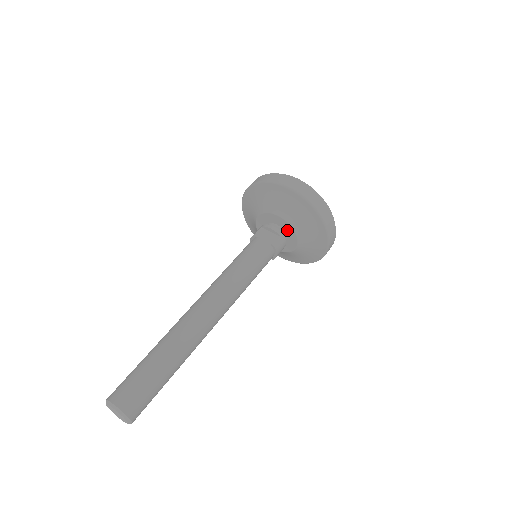
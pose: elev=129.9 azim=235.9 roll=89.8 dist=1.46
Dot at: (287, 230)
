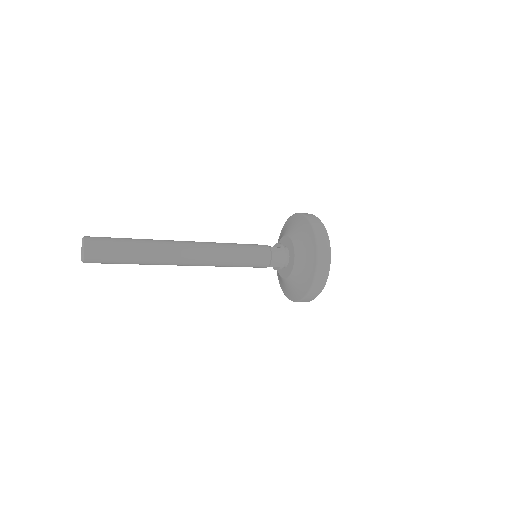
Dot at: (290, 248)
